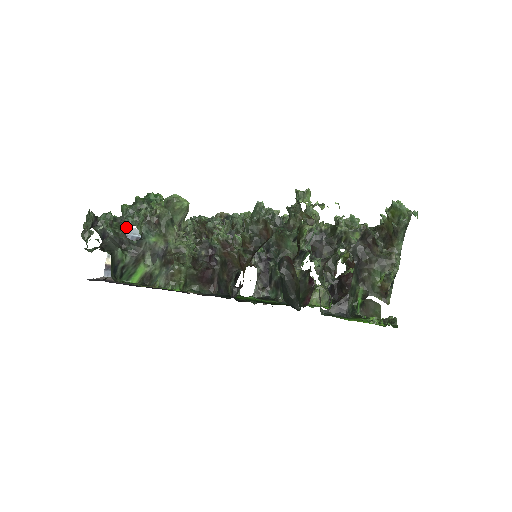
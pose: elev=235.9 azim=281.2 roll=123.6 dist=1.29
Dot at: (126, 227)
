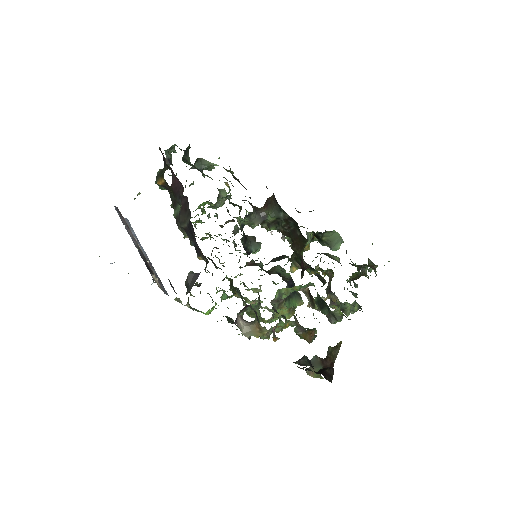
Dot at: occluded
